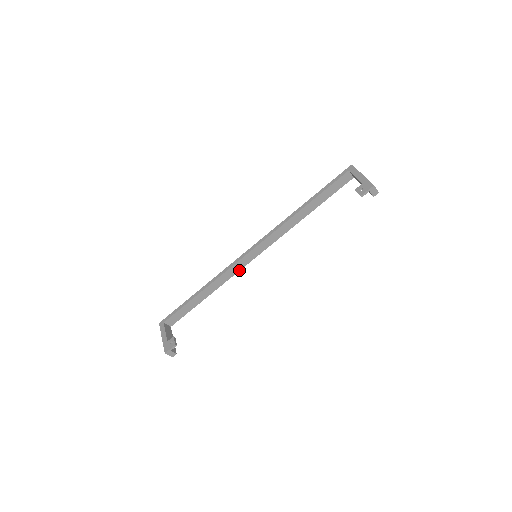
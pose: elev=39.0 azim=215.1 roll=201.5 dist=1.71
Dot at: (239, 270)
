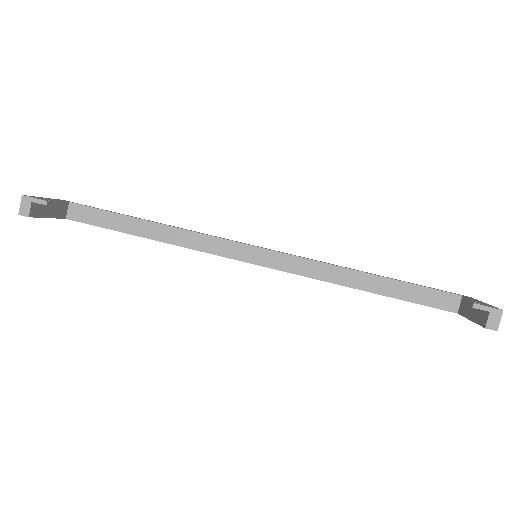
Dot at: (216, 254)
